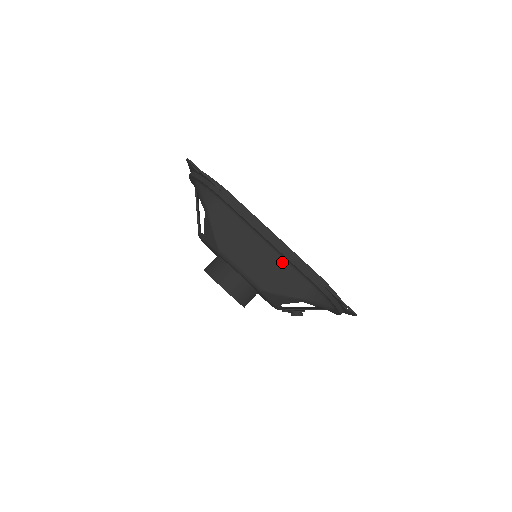
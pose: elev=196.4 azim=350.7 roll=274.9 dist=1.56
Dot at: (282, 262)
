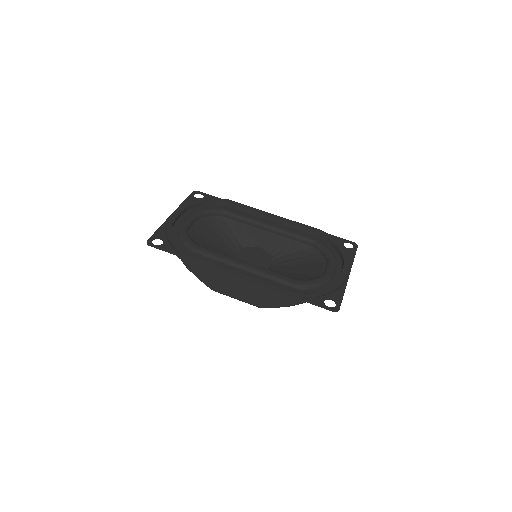
Dot at: occluded
